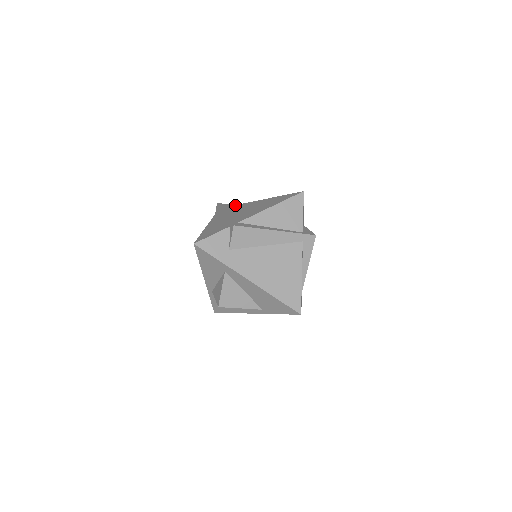
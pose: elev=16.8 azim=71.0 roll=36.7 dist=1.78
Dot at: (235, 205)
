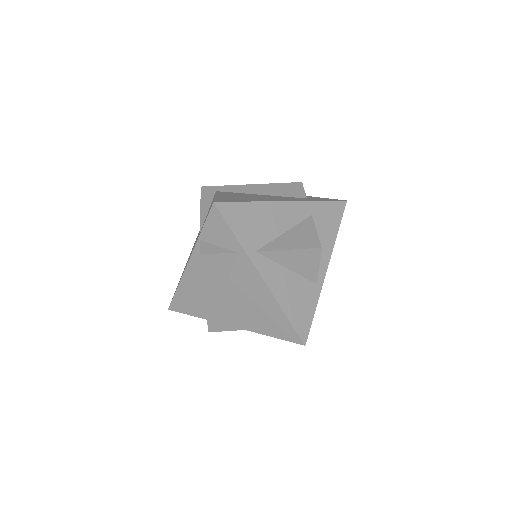
Dot at: (230, 254)
